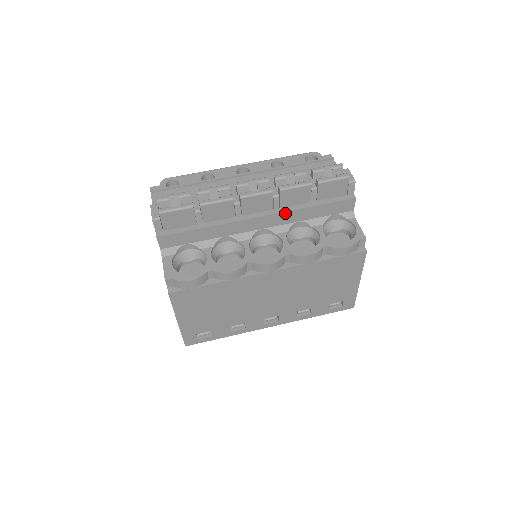
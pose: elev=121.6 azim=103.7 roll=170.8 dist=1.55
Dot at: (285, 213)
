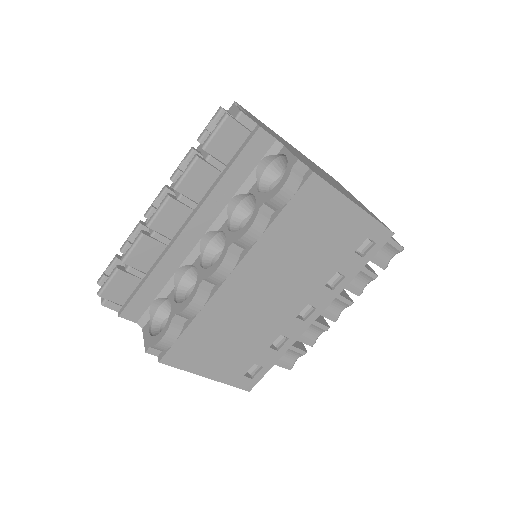
Dot at: (205, 204)
